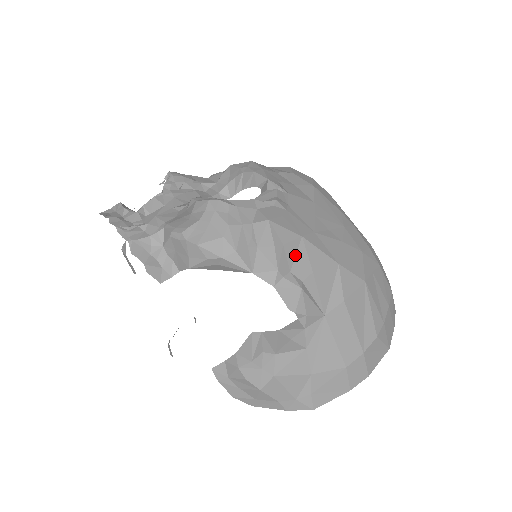
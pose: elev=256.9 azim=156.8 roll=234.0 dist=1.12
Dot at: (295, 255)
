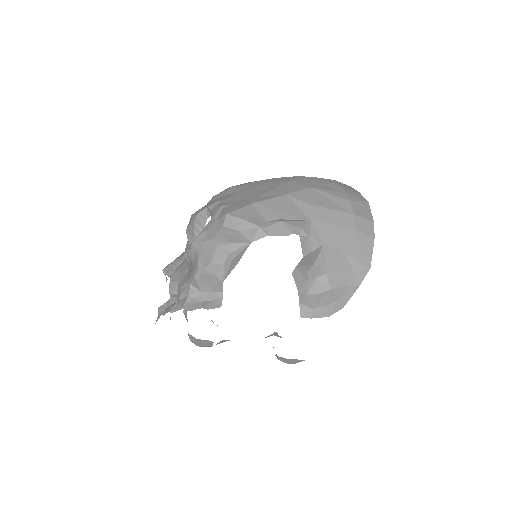
Dot at: (259, 214)
